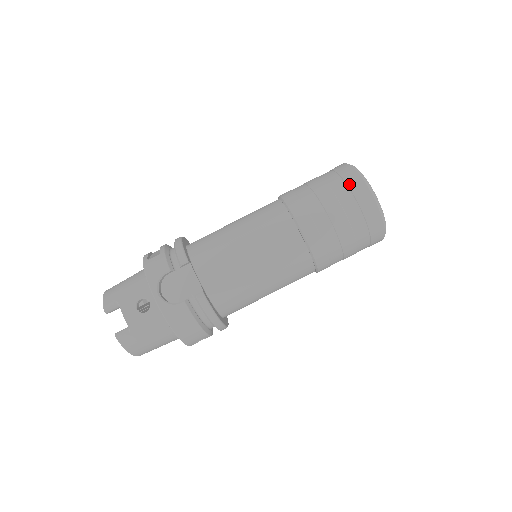
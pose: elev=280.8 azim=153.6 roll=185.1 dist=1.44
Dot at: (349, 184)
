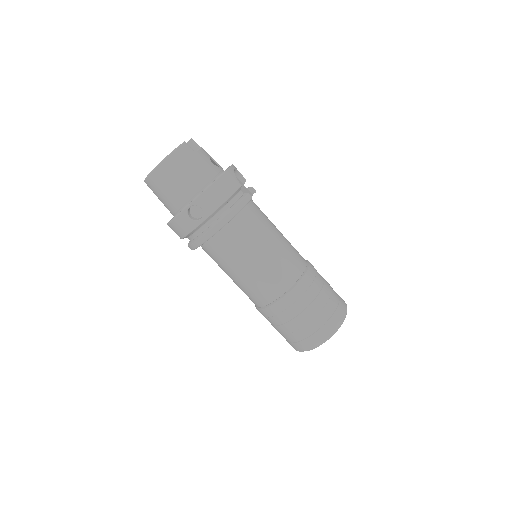
Dot at: occluded
